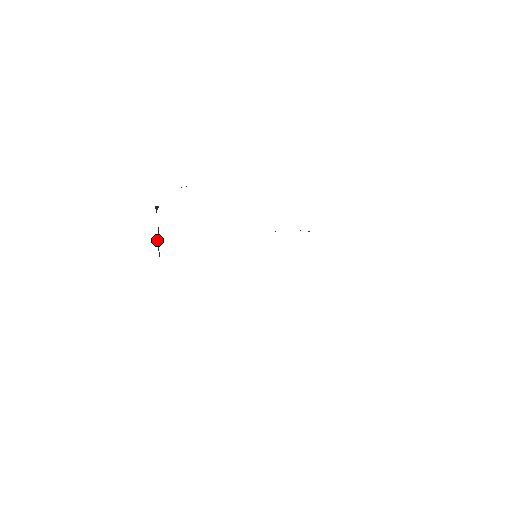
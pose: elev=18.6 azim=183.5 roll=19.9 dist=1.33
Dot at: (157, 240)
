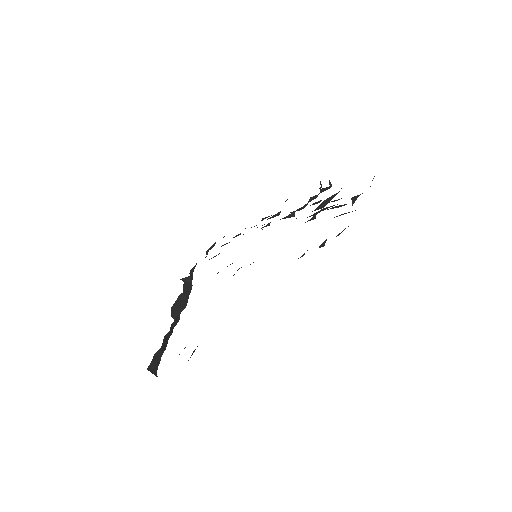
Dot at: (174, 306)
